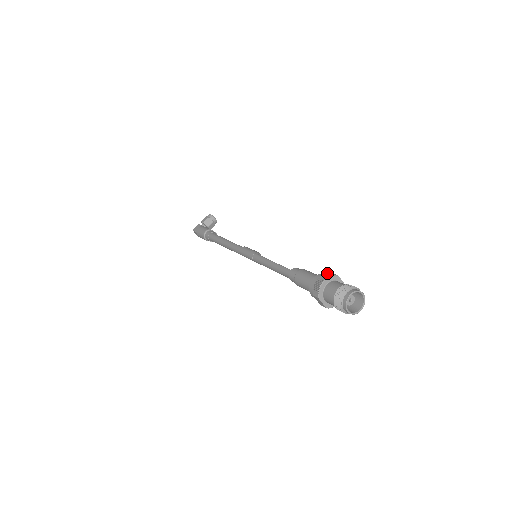
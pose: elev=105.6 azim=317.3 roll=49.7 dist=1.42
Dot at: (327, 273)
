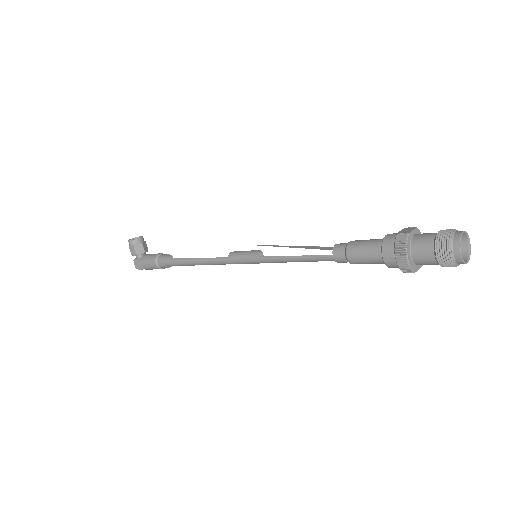
Dot at: (396, 243)
